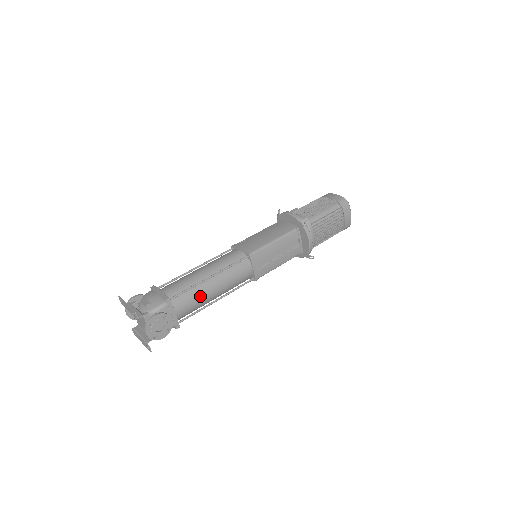
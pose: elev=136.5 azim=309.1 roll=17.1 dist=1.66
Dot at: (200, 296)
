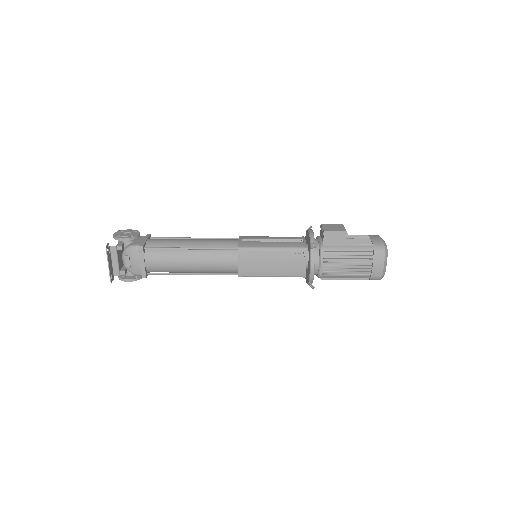
Dot at: occluded
